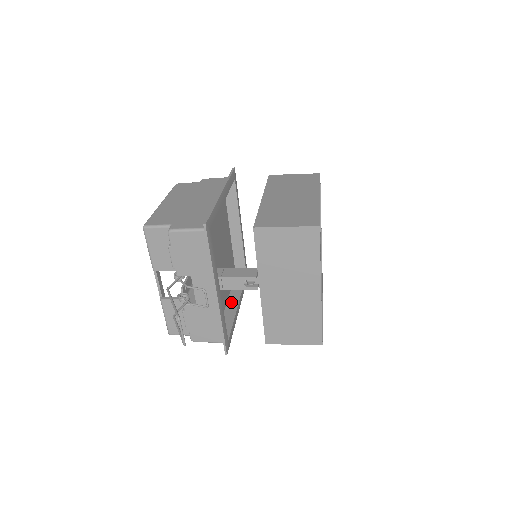
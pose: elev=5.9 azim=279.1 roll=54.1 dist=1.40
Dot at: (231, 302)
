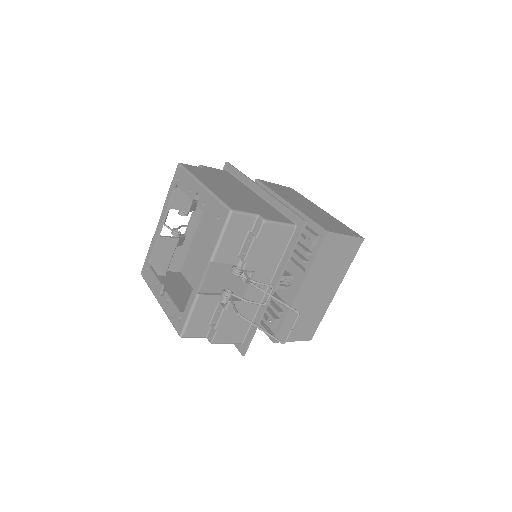
Dot at: occluded
